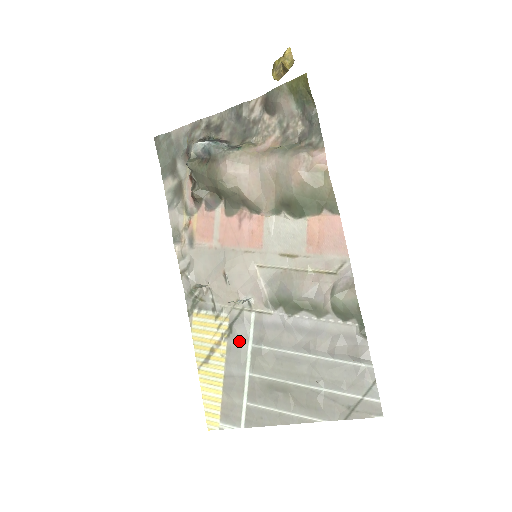
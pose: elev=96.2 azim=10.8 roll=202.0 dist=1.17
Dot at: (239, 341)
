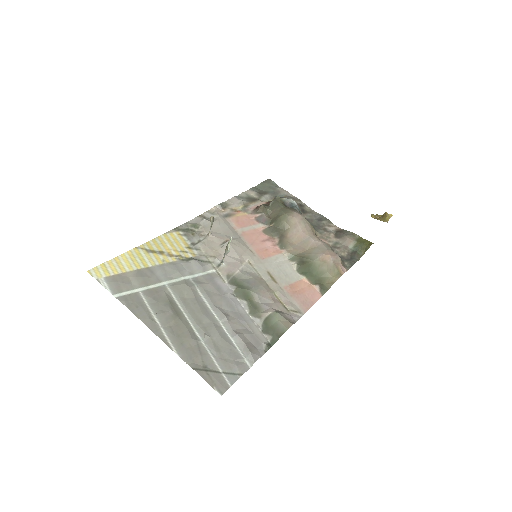
Dot at: (186, 268)
